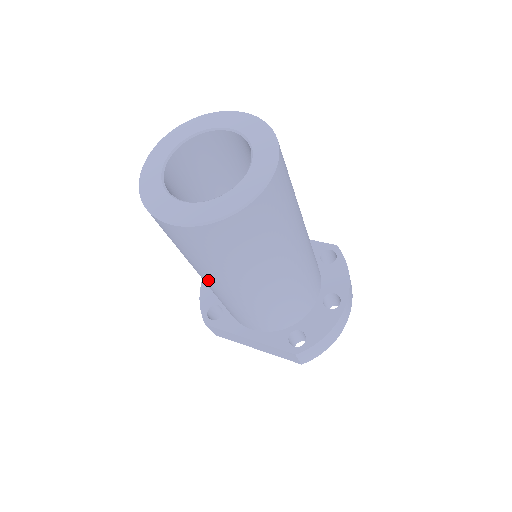
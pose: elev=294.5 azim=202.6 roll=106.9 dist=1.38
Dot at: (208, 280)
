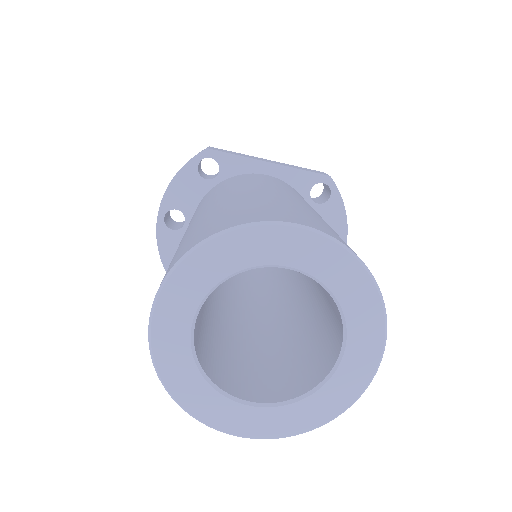
Dot at: occluded
